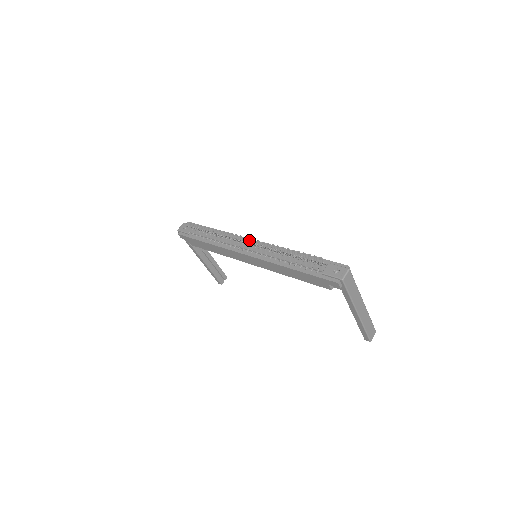
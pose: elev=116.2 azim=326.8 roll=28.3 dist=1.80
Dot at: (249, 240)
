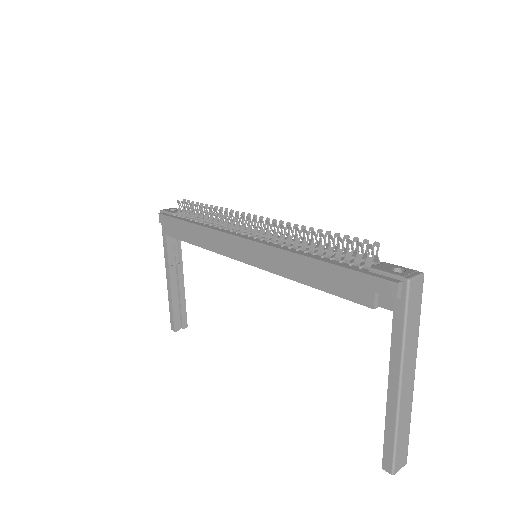
Dot at: occluded
